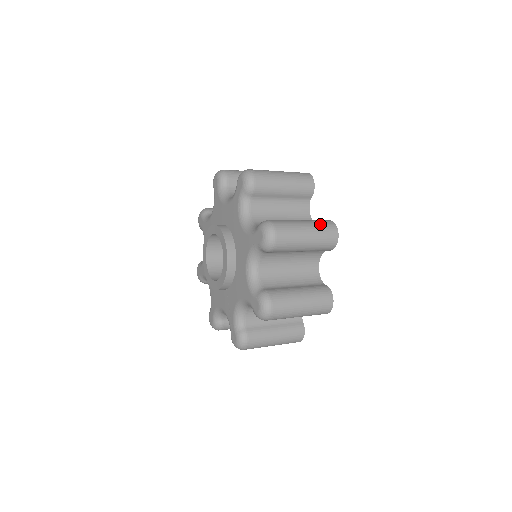
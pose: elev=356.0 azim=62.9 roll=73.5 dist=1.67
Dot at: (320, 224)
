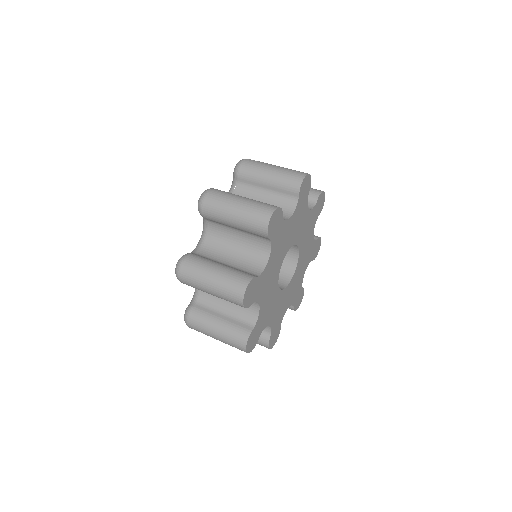
Dot at: (230, 341)
